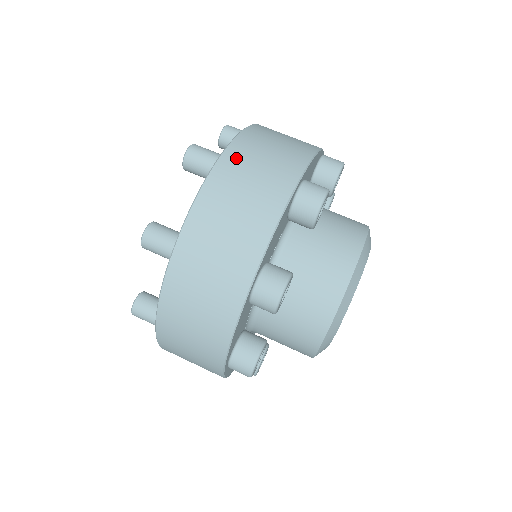
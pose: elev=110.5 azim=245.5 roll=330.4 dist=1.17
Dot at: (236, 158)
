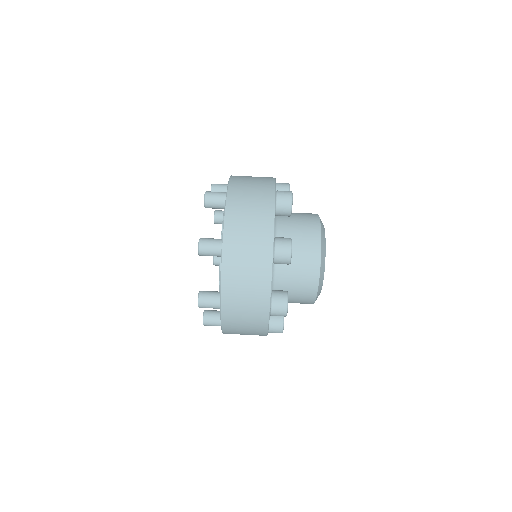
Dot at: (232, 249)
